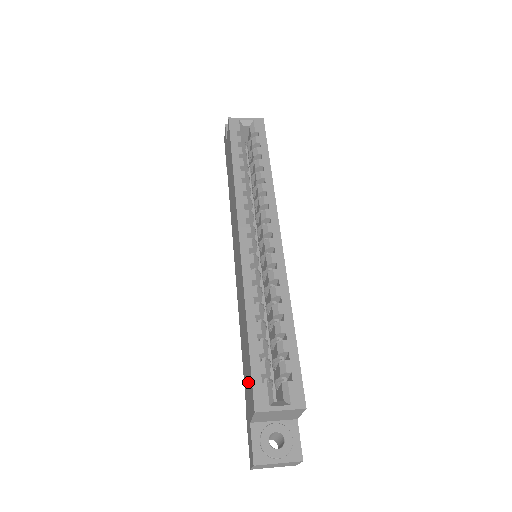
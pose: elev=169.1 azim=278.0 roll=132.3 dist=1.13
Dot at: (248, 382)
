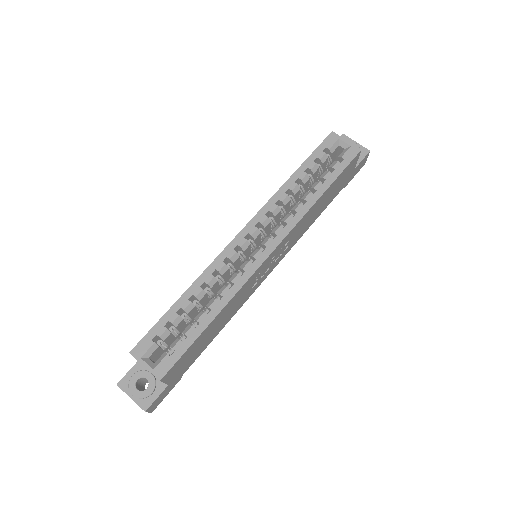
Dot at: occluded
